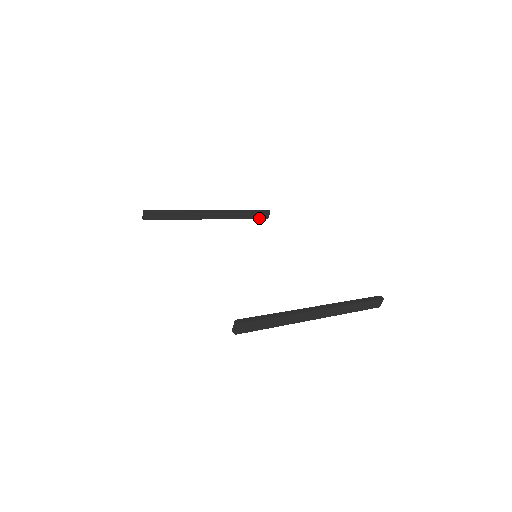
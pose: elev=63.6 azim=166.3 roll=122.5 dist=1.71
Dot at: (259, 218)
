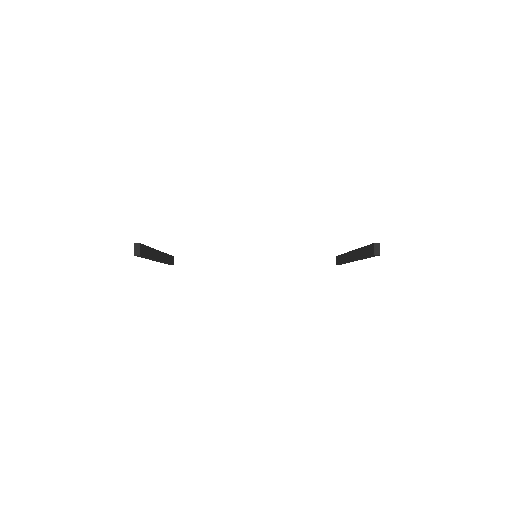
Dot at: (171, 264)
